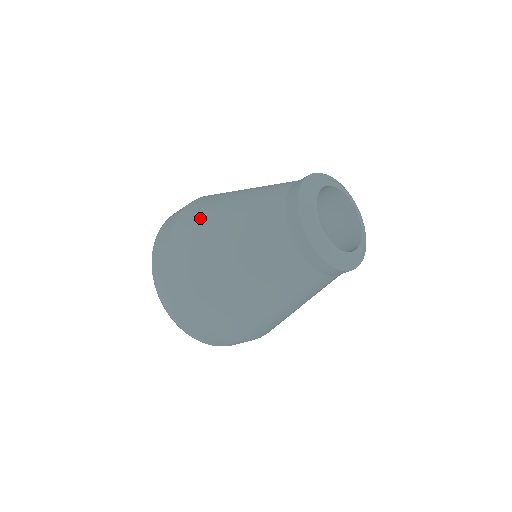
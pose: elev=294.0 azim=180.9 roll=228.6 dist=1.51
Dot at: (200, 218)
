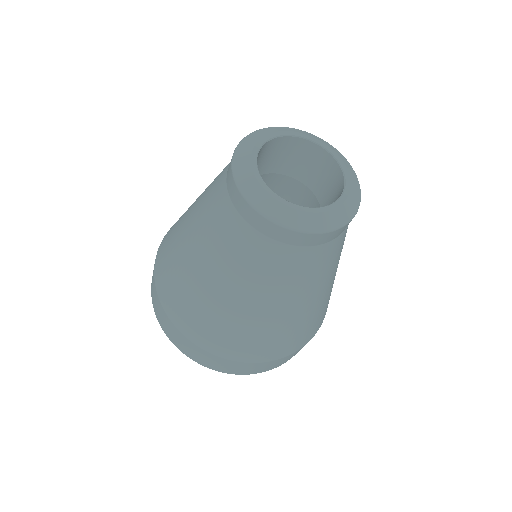
Dot at: occluded
